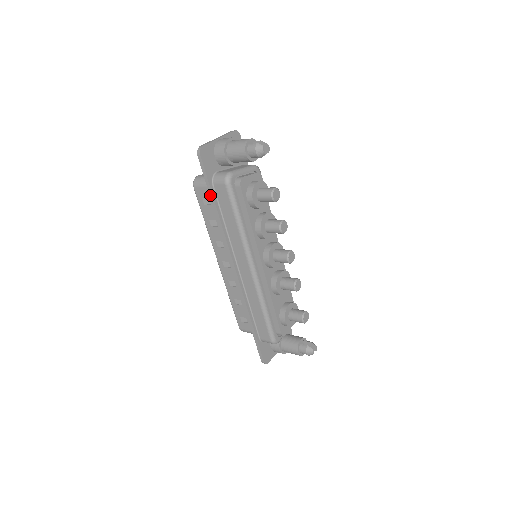
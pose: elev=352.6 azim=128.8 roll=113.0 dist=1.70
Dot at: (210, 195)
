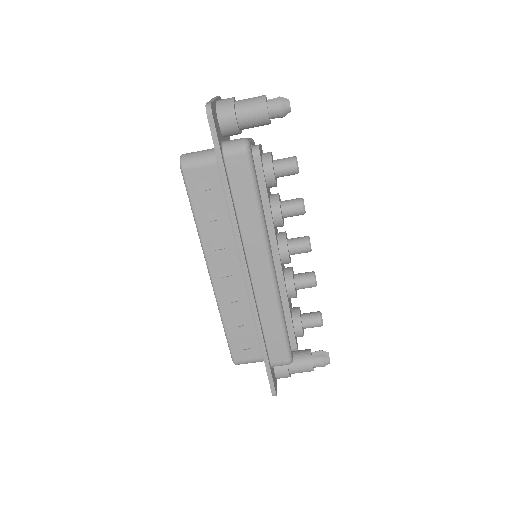
Dot at: (221, 171)
